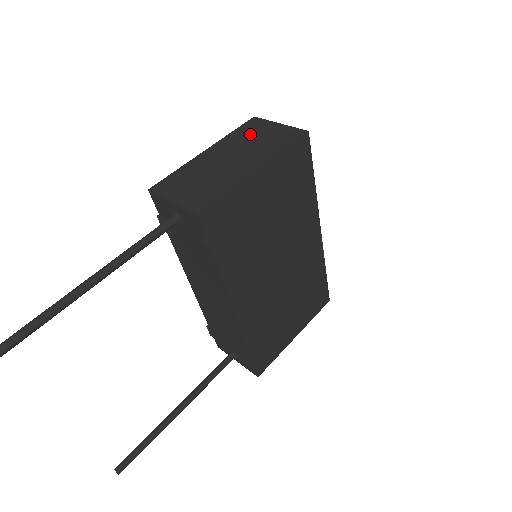
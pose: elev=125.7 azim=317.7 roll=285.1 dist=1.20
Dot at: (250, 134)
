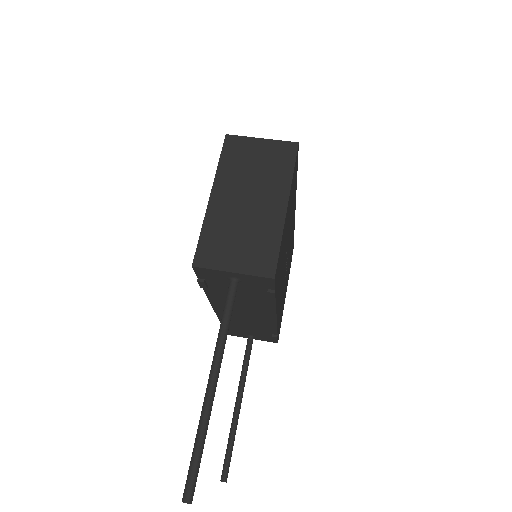
Dot at: (242, 161)
